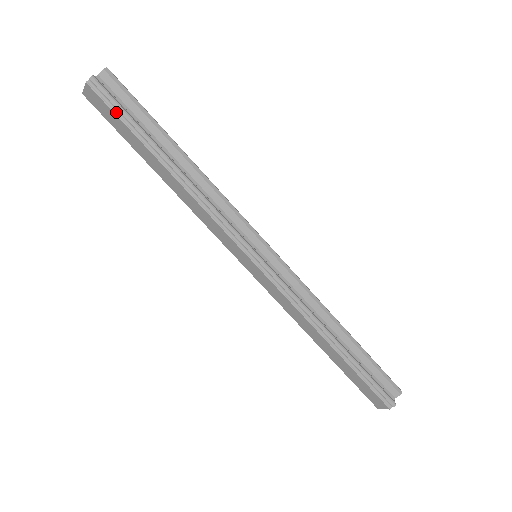
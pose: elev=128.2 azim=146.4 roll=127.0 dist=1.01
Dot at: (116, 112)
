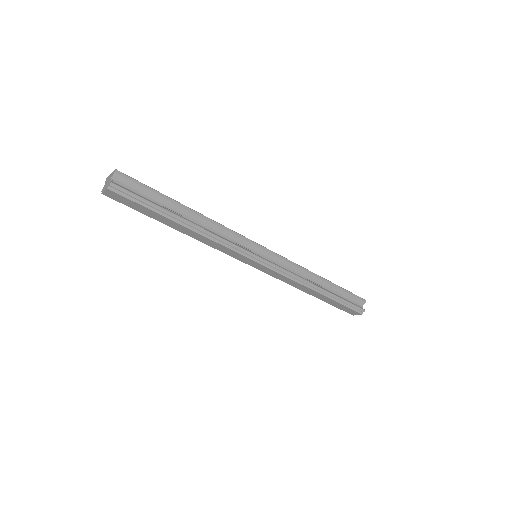
Dot at: (136, 201)
